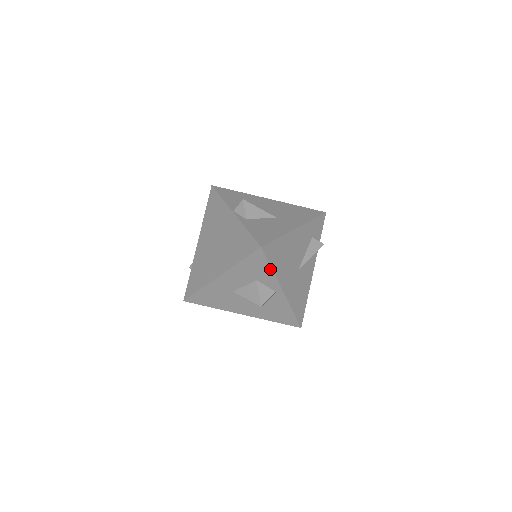
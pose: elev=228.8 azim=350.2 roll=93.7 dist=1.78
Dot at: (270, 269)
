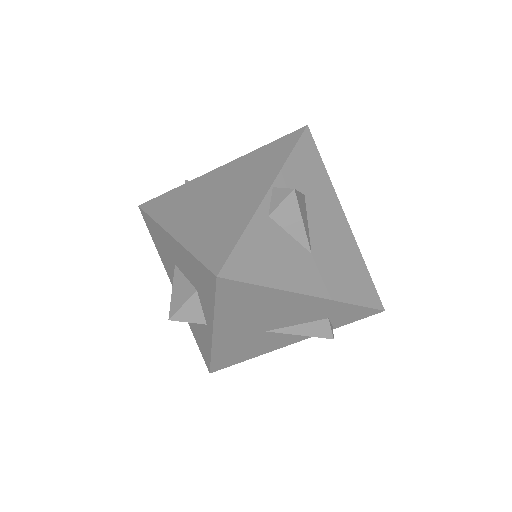
Dot at: (213, 304)
